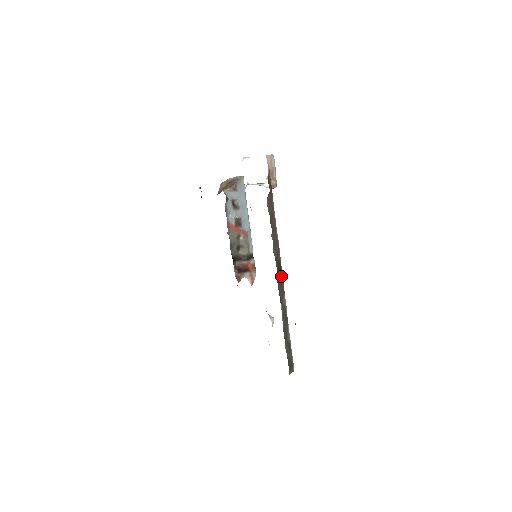
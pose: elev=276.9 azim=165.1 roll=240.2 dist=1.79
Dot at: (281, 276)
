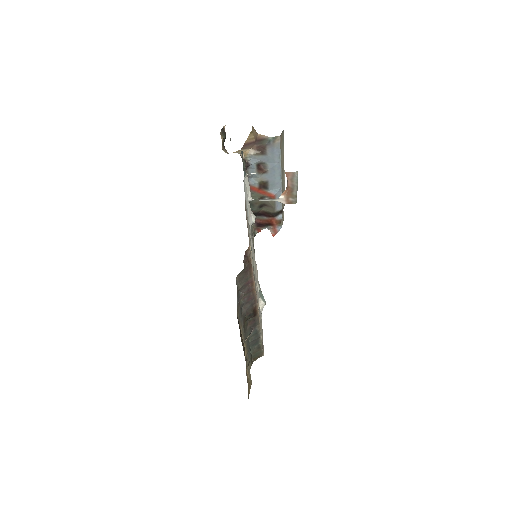
Dot at: (255, 315)
